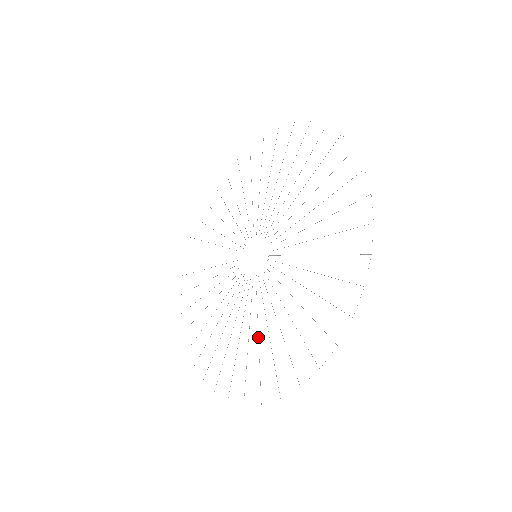
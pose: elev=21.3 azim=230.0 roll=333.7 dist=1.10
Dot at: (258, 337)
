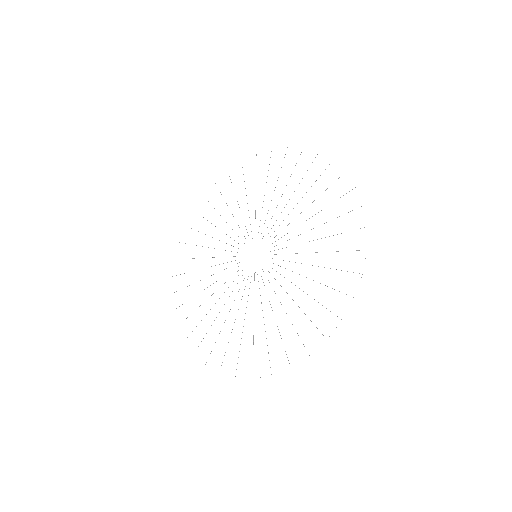
Dot at: occluded
